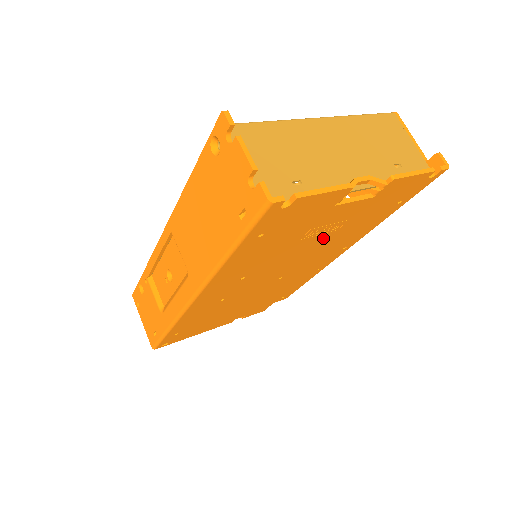
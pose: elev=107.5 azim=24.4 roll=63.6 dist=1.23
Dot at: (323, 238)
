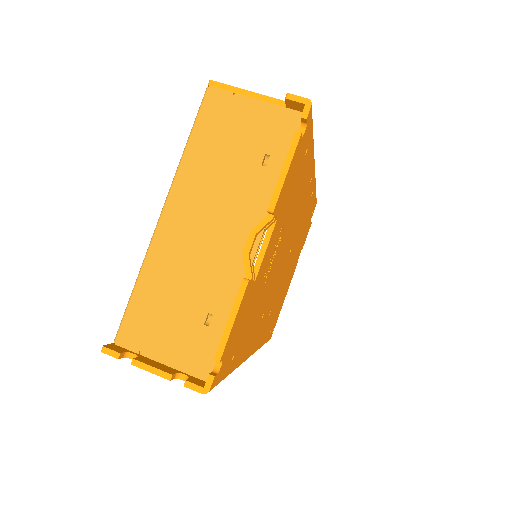
Dot at: (281, 242)
